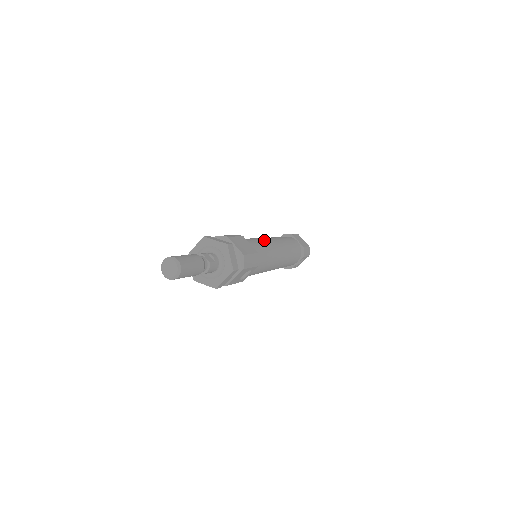
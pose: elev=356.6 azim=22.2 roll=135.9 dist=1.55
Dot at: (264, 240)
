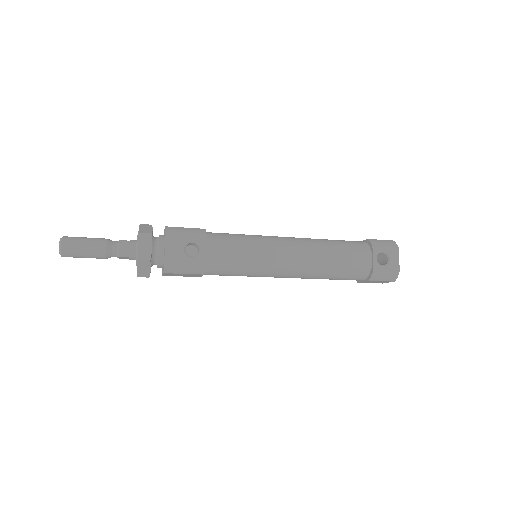
Dot at: occluded
